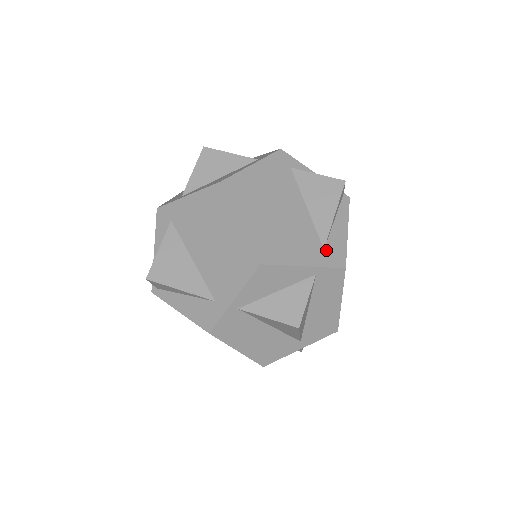
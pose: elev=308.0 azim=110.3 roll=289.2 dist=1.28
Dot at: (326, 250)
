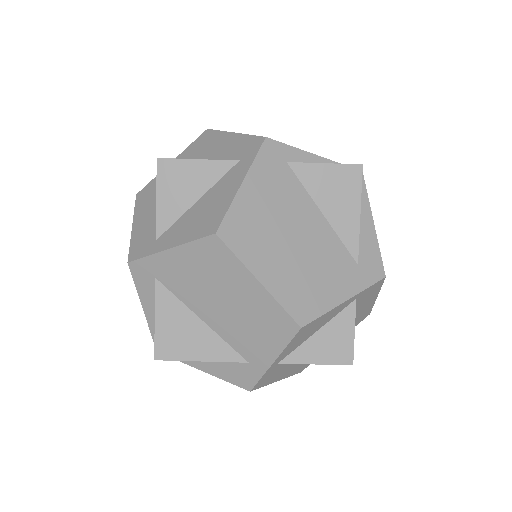
Dot at: (360, 265)
